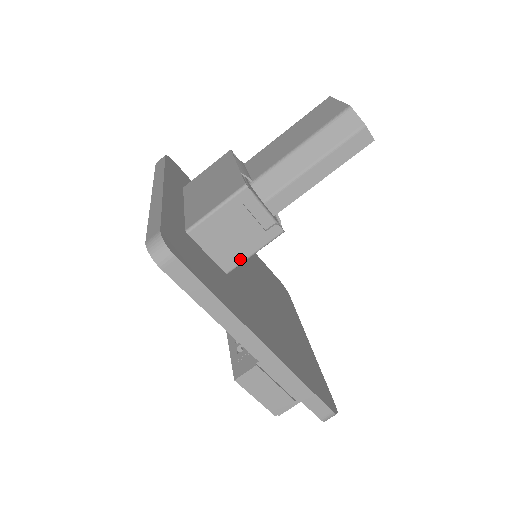
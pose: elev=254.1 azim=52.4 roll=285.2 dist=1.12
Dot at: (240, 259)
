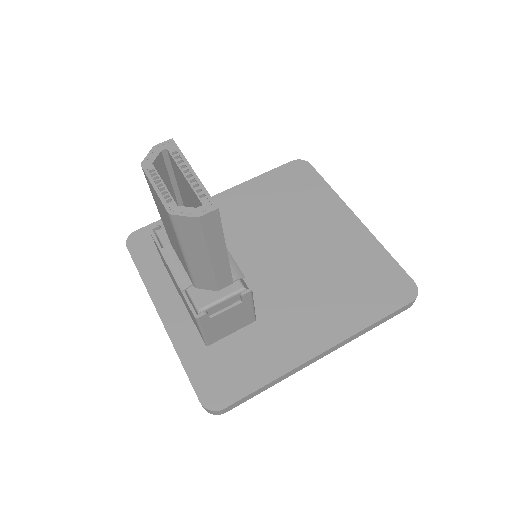
Dot at: (251, 315)
